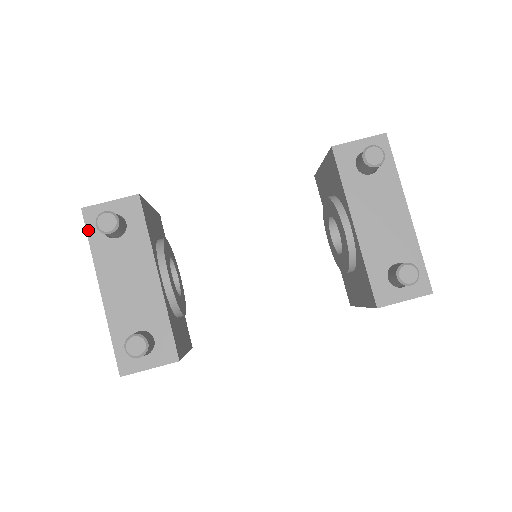
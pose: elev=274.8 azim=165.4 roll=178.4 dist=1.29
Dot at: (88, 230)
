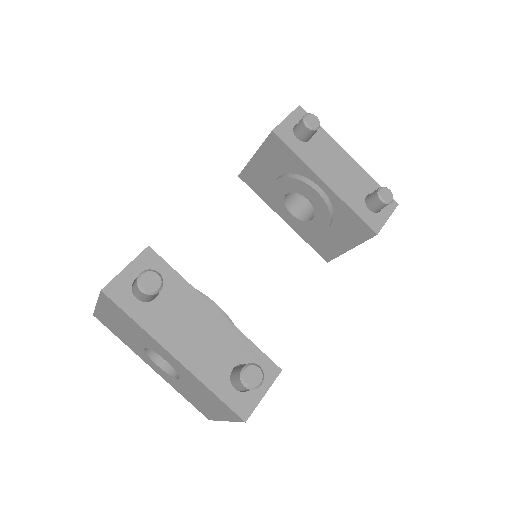
Dot at: (123, 307)
